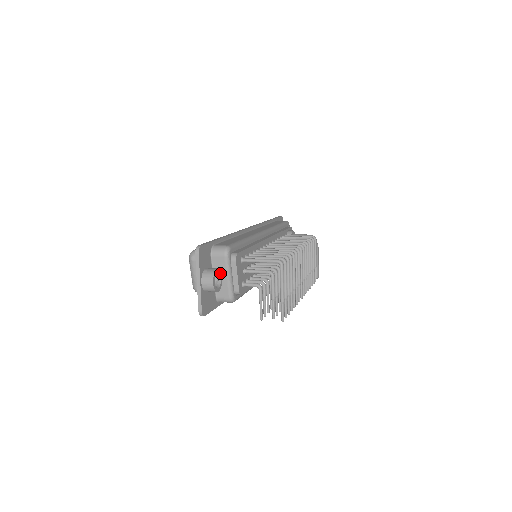
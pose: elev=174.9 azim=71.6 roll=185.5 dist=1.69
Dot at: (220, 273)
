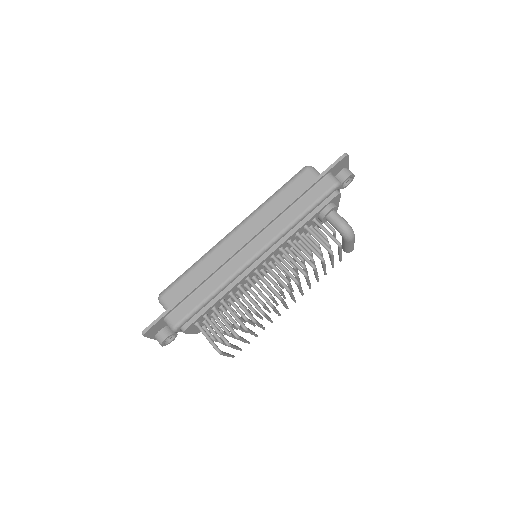
Dot at: occluded
